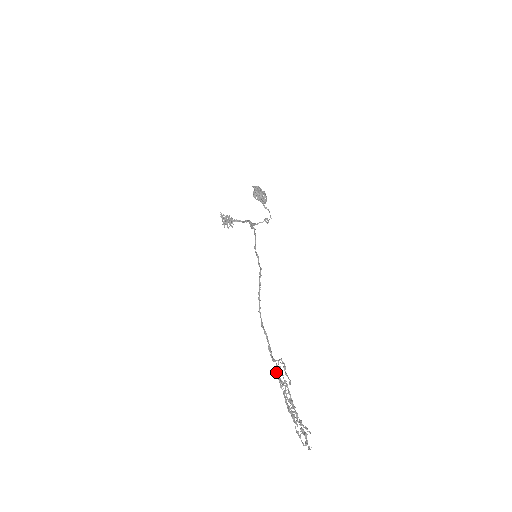
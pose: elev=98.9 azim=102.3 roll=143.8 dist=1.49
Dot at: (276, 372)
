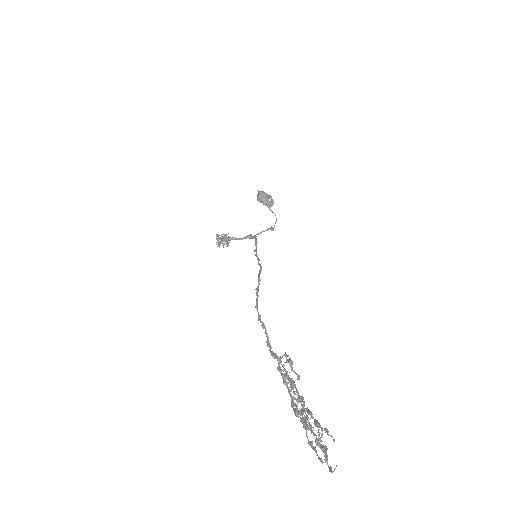
Dot at: (277, 367)
